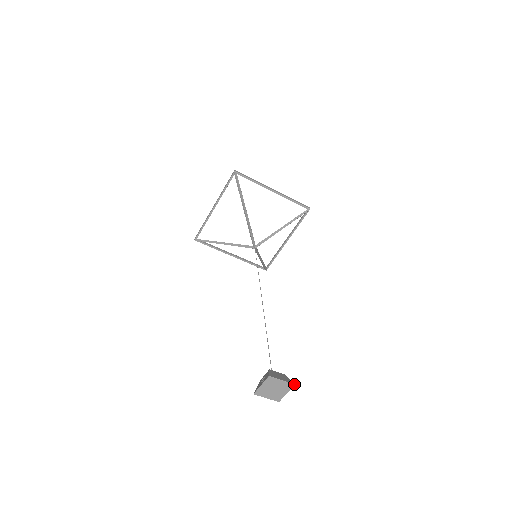
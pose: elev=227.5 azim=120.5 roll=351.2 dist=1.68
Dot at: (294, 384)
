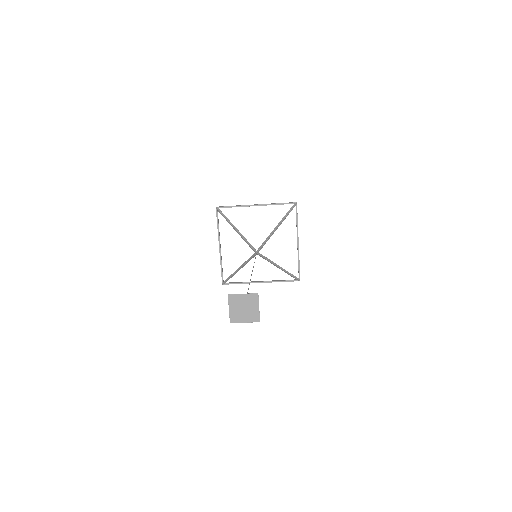
Dot at: (257, 293)
